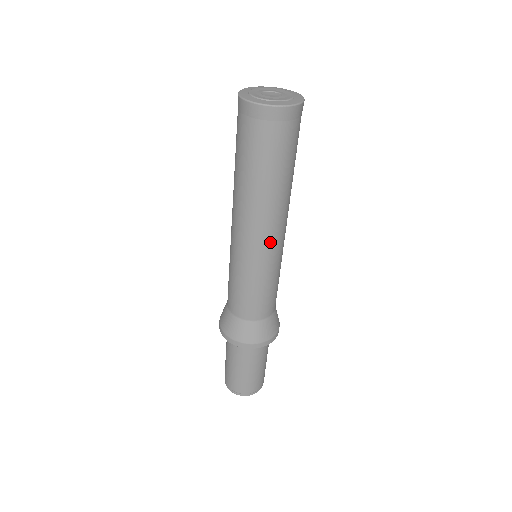
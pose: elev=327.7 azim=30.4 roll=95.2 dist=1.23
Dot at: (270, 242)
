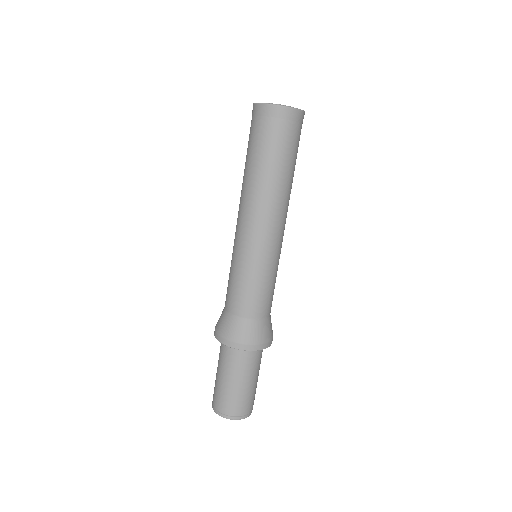
Dot at: occluded
